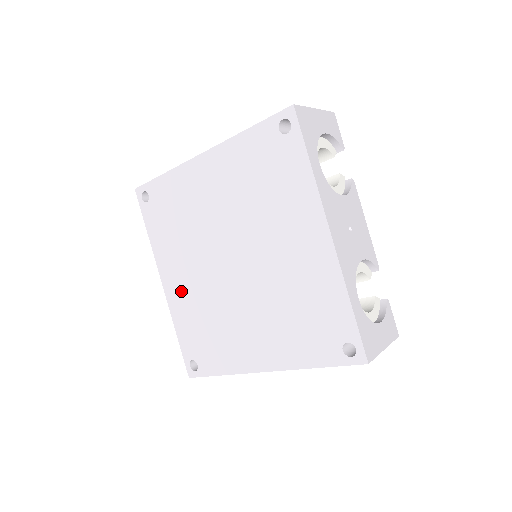
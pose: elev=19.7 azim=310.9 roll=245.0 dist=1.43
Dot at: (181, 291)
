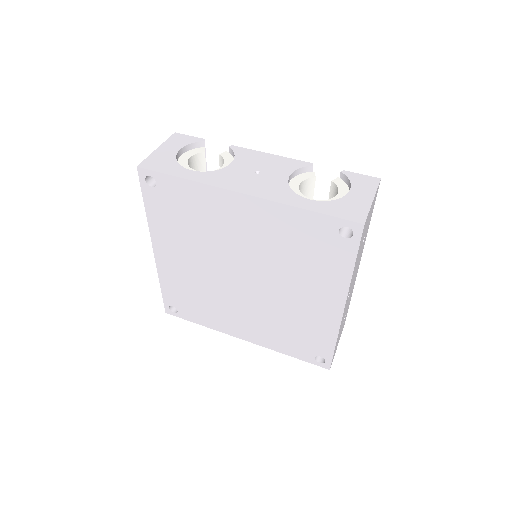
Dot at: (254, 330)
